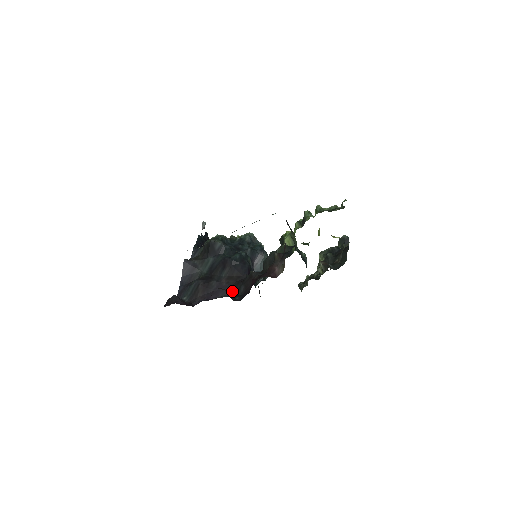
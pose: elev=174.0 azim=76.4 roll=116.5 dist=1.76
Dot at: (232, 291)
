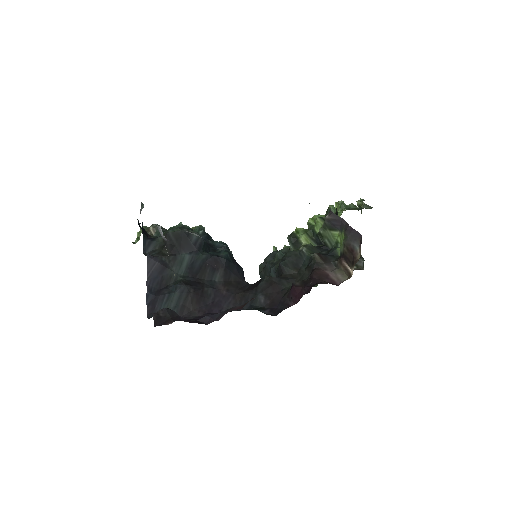
Dot at: (241, 302)
